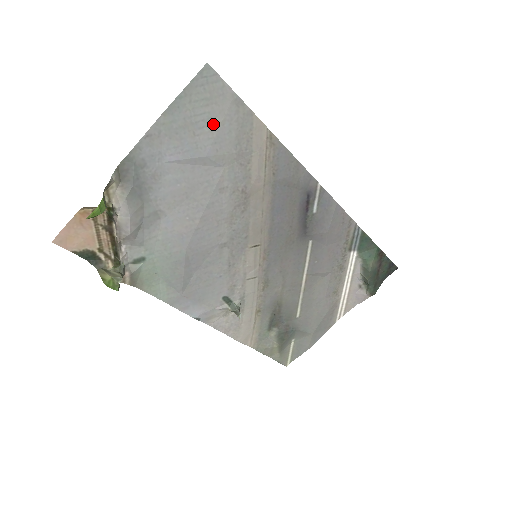
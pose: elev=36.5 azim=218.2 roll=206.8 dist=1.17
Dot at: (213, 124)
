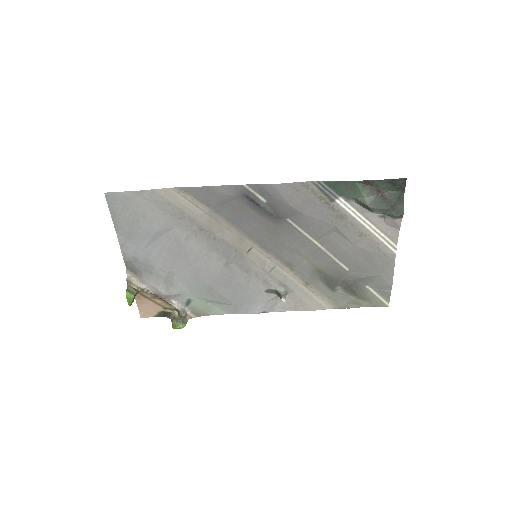
Dot at: (141, 214)
